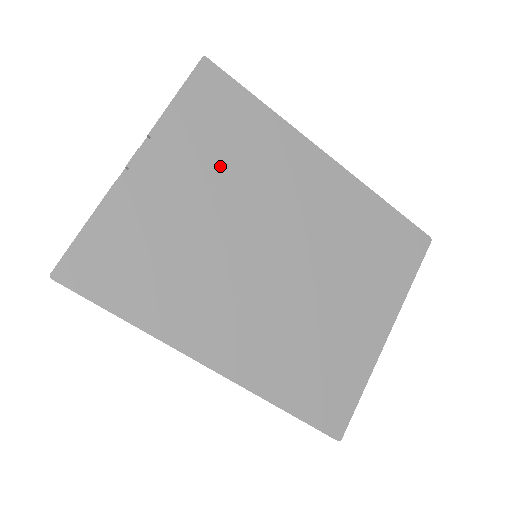
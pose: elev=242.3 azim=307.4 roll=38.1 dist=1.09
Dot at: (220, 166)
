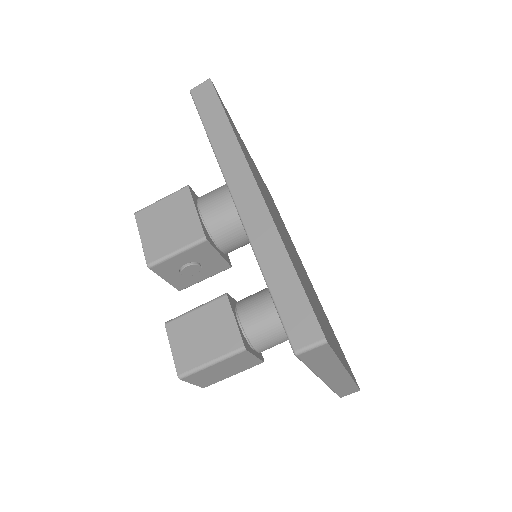
Dot at: (272, 202)
